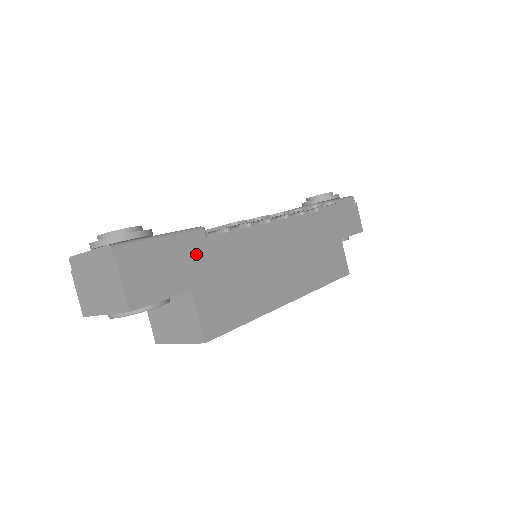
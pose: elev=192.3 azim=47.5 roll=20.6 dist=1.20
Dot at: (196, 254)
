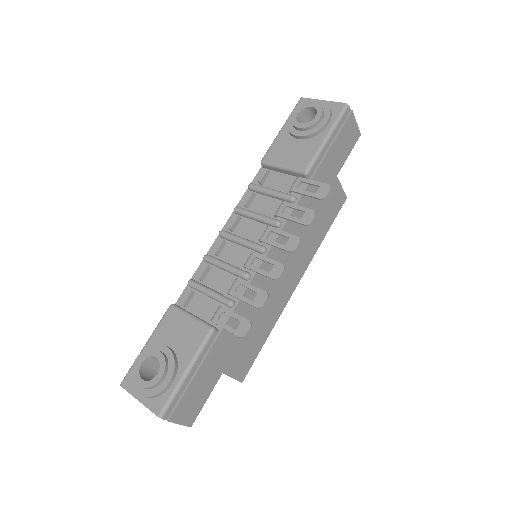
Dot at: (216, 353)
